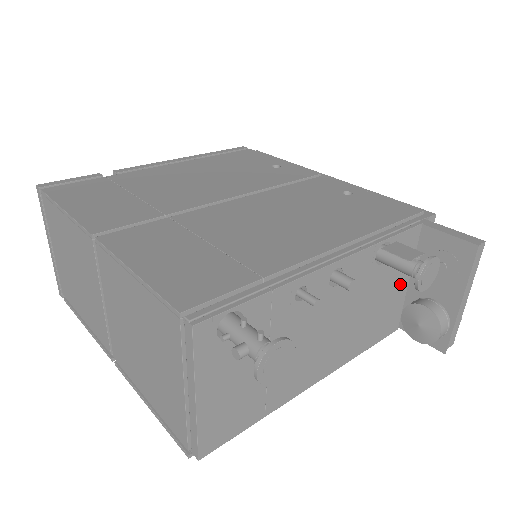
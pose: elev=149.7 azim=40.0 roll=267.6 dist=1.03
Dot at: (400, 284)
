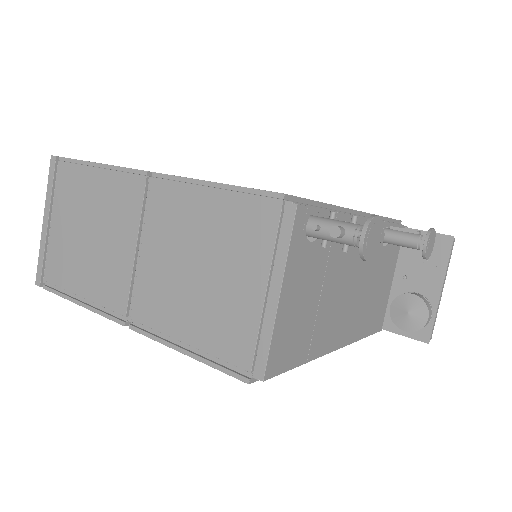
Dot at: (389, 279)
